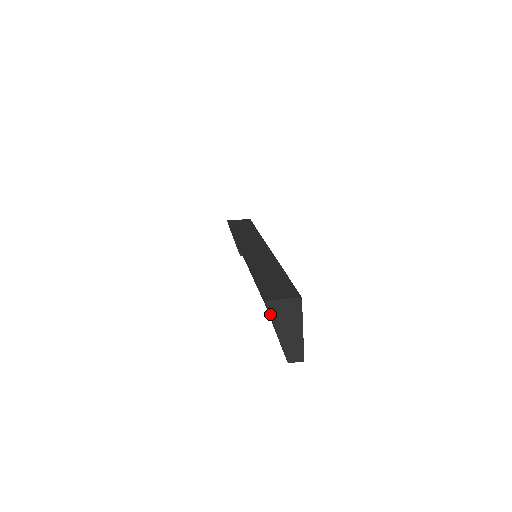
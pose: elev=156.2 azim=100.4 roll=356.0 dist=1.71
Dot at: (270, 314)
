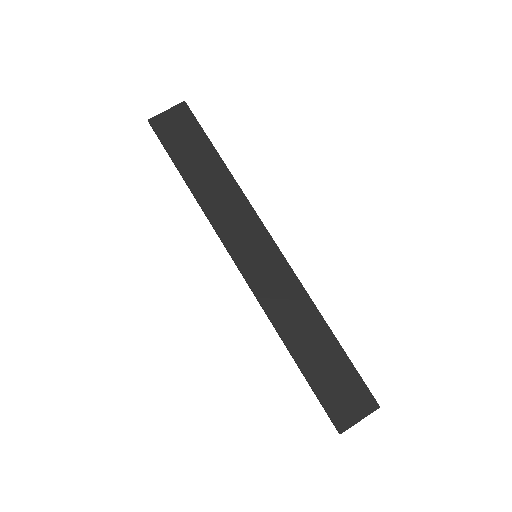
Dot at: occluded
